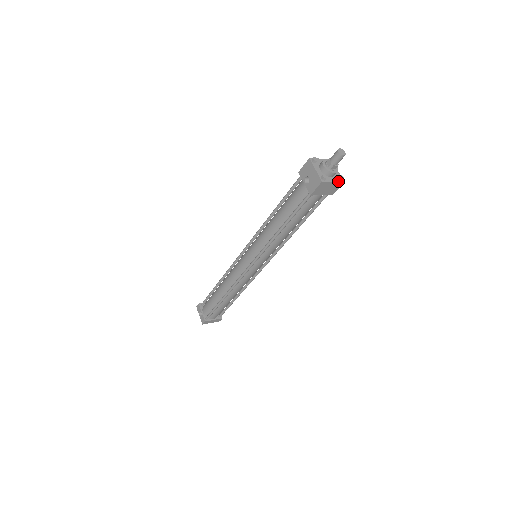
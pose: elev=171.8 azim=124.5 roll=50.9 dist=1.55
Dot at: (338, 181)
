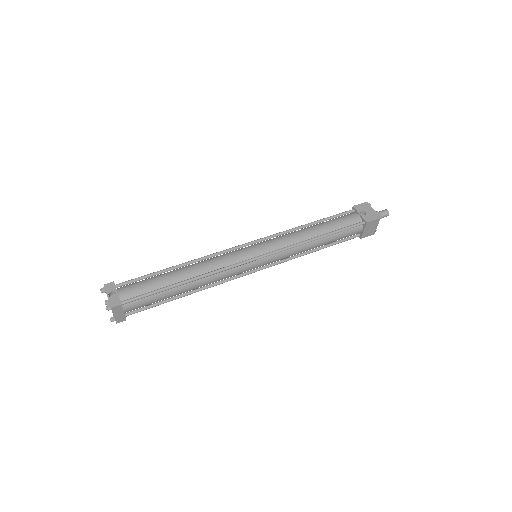
Dot at: (375, 229)
